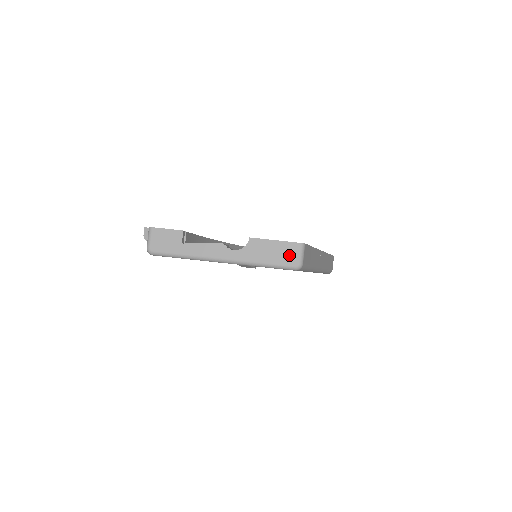
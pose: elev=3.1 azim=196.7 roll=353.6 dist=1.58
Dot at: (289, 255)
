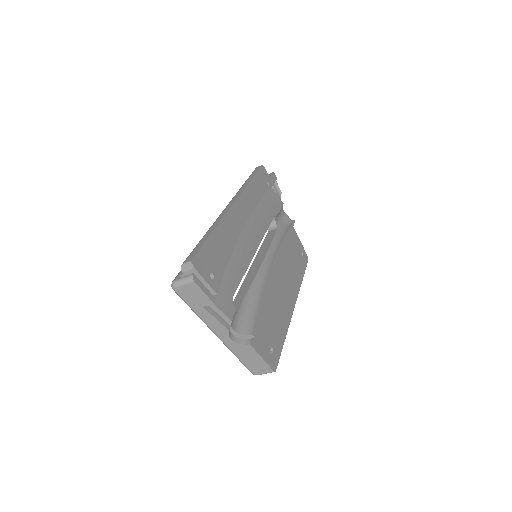
Dot at: (258, 368)
